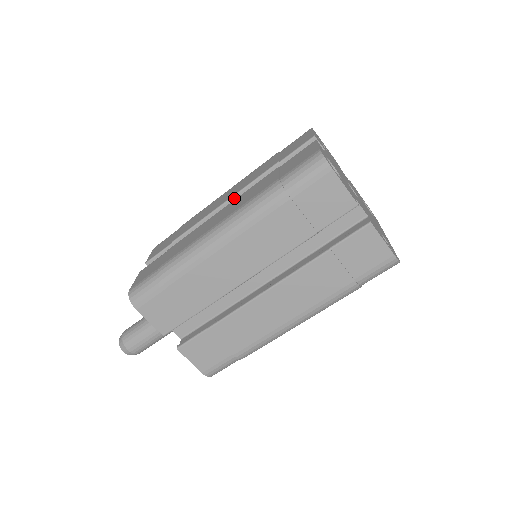
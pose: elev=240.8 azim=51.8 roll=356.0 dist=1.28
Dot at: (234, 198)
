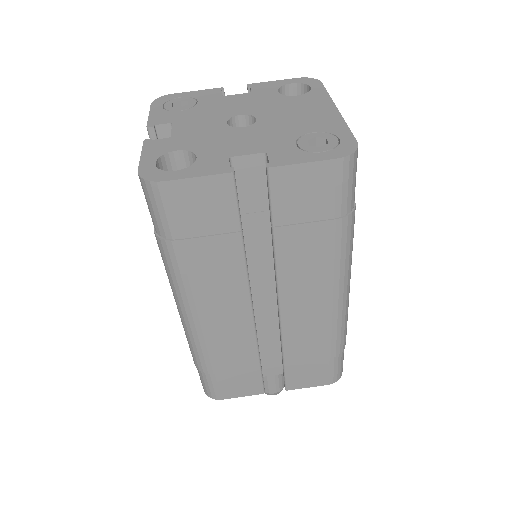
Dot at: occluded
